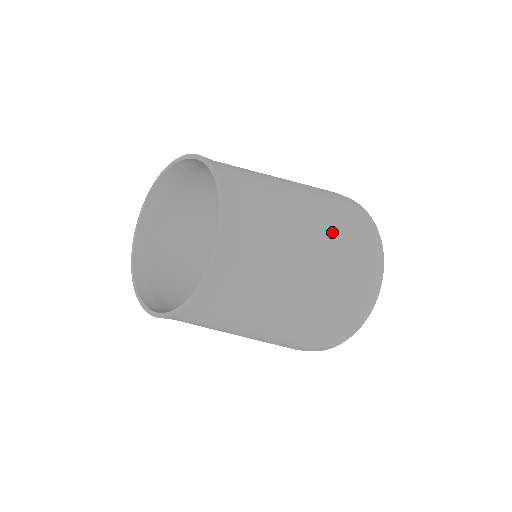
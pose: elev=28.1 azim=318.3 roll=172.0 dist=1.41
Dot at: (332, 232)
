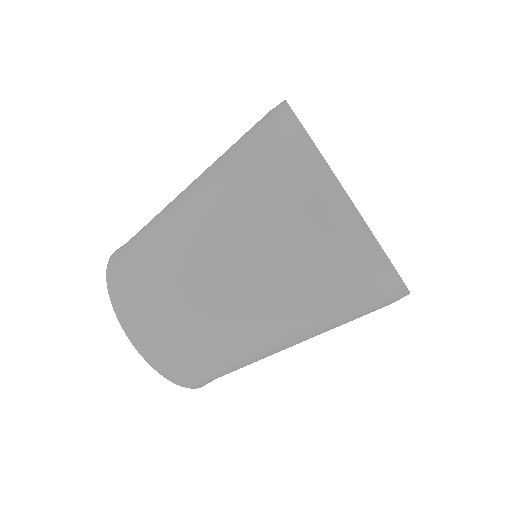
Dot at: (292, 310)
